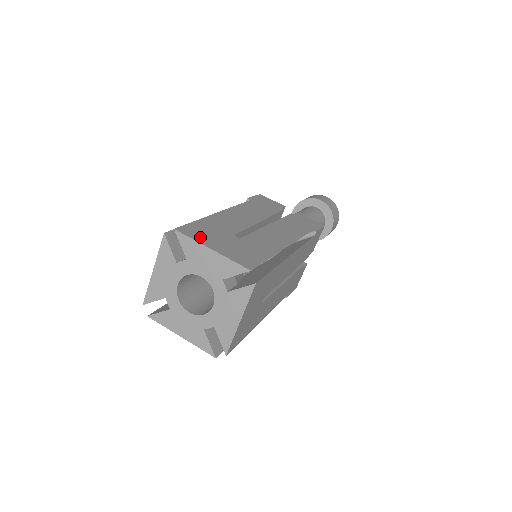
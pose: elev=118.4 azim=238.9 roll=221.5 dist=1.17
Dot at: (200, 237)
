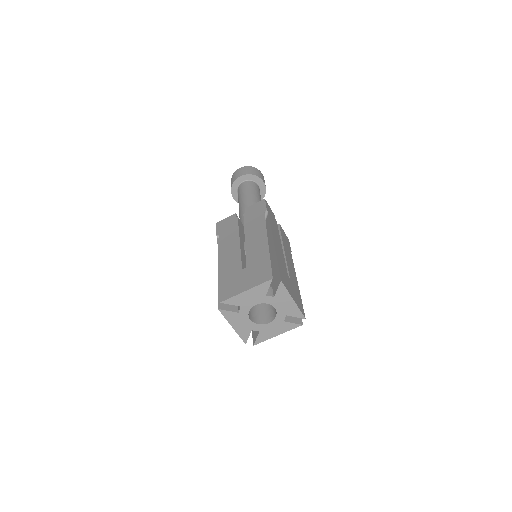
Dot at: (234, 291)
